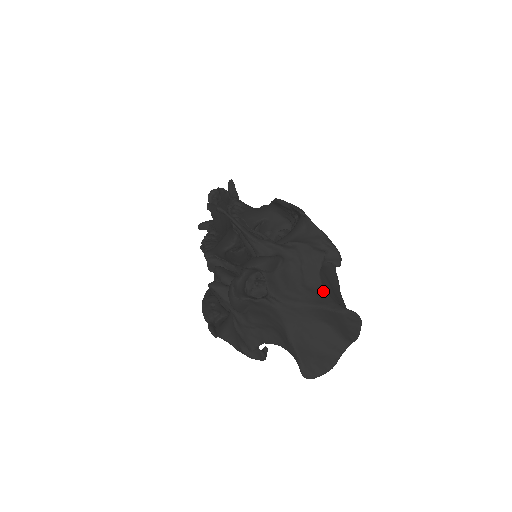
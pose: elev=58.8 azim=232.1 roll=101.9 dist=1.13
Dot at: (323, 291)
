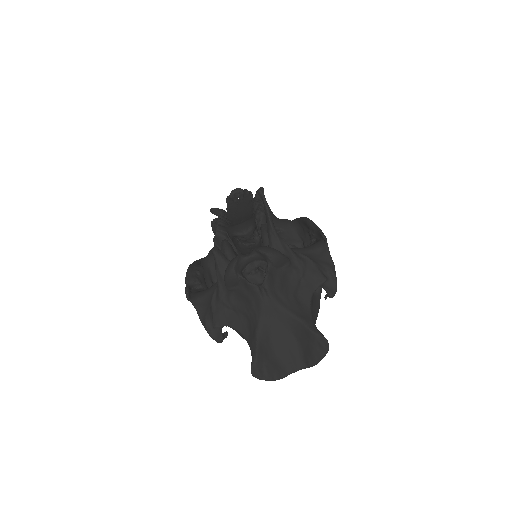
Dot at: (308, 309)
